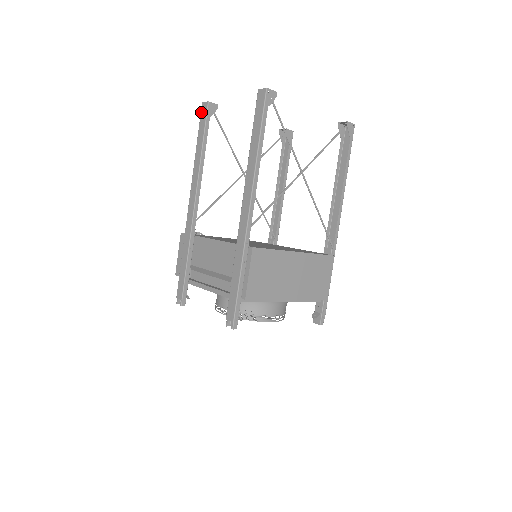
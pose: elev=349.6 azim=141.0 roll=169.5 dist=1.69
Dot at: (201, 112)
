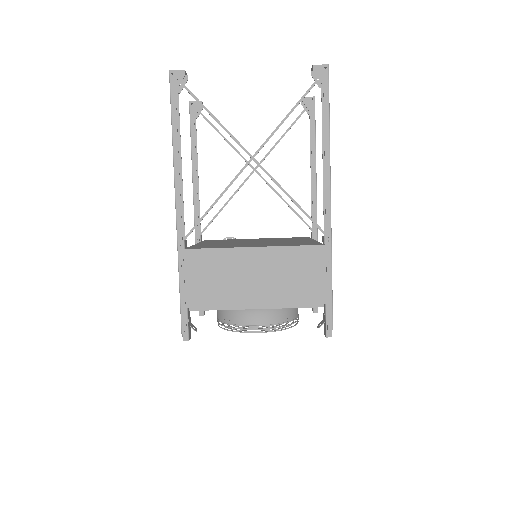
Dot at: occluded
